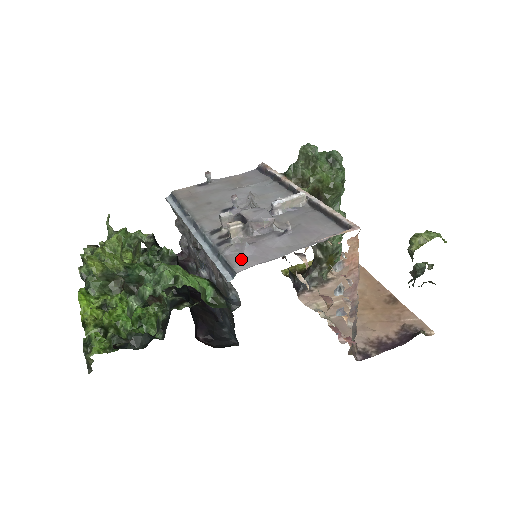
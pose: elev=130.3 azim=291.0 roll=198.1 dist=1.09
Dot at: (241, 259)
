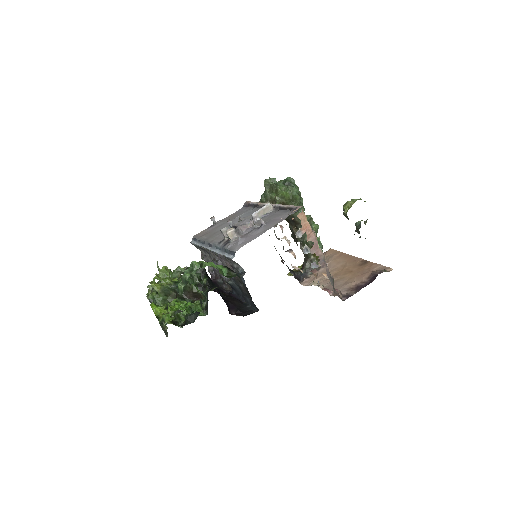
Dot at: (237, 246)
